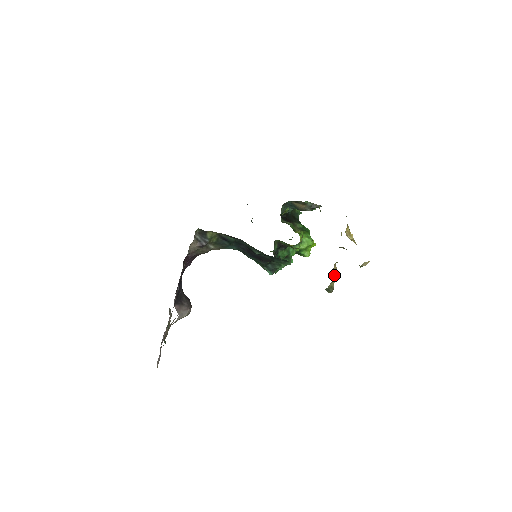
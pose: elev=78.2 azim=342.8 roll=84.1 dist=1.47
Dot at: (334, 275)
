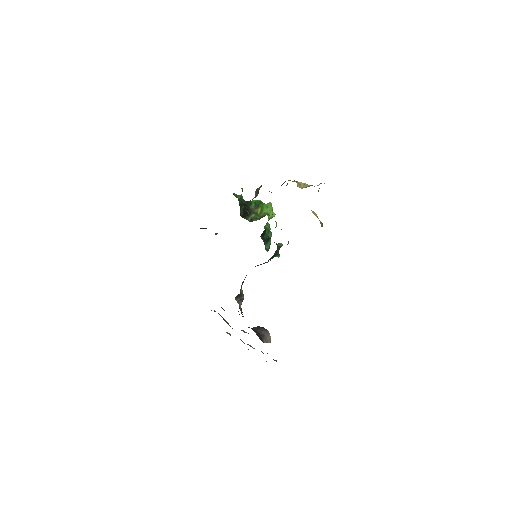
Dot at: (318, 218)
